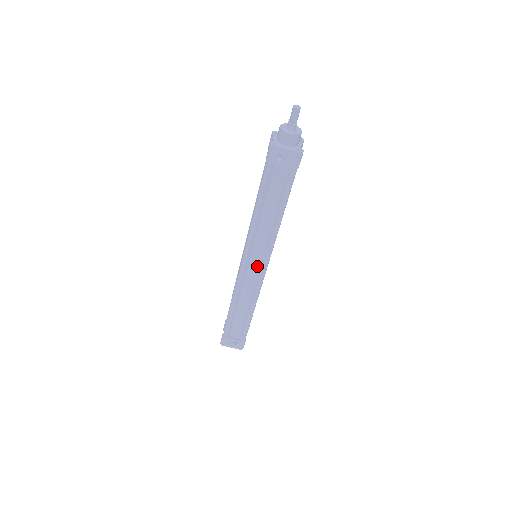
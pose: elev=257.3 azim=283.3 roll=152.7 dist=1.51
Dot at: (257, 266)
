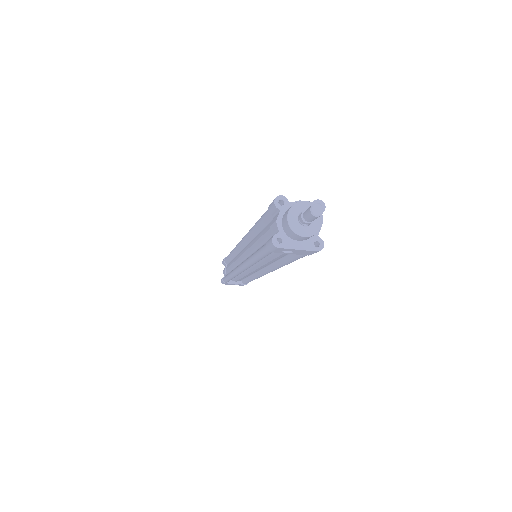
Dot at: occluded
